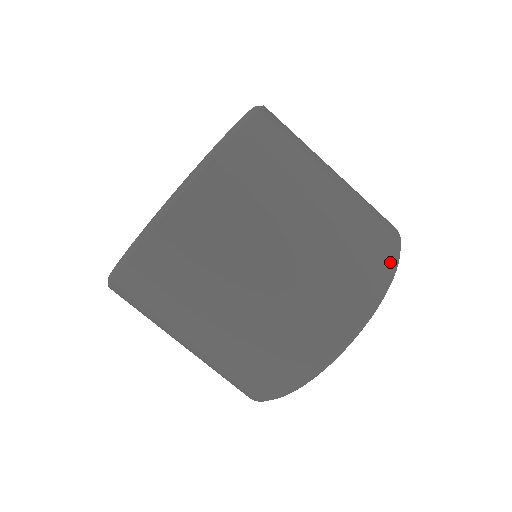
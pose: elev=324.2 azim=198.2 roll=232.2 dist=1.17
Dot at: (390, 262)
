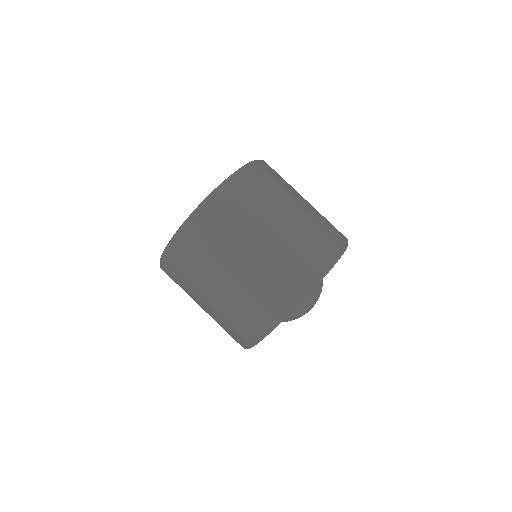
Dot at: (343, 240)
